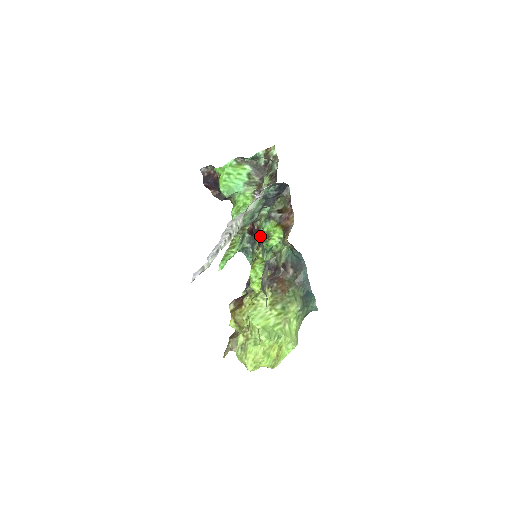
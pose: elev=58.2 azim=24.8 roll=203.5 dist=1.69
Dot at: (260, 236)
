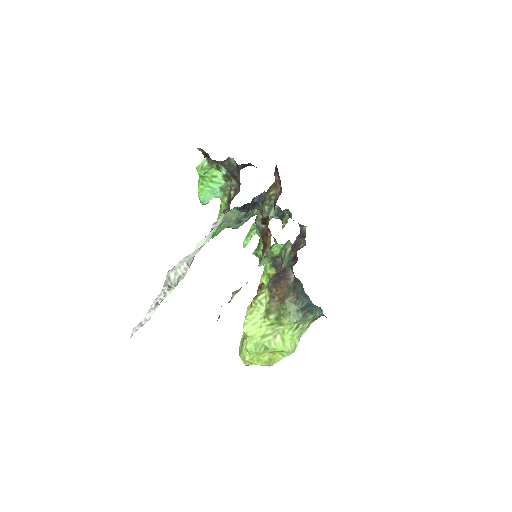
Dot at: occluded
